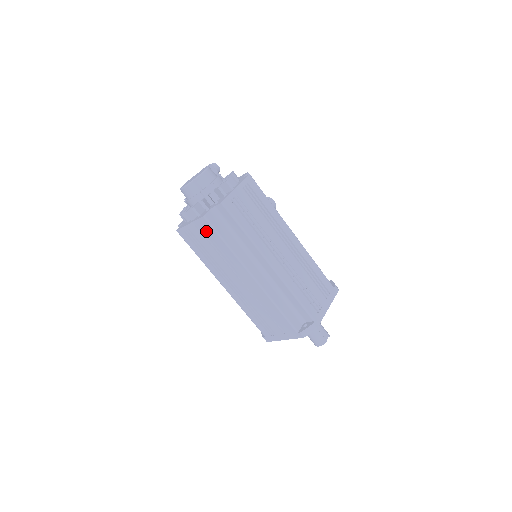
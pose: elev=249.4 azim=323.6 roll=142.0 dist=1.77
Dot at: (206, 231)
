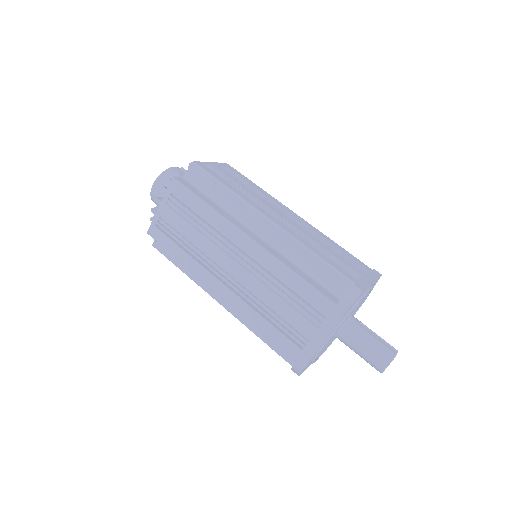
Dot at: (179, 202)
